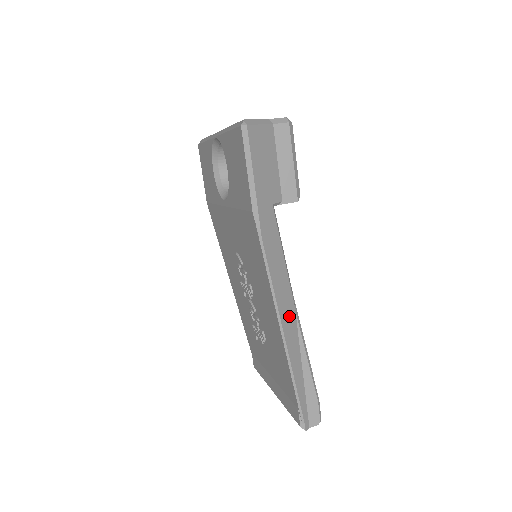
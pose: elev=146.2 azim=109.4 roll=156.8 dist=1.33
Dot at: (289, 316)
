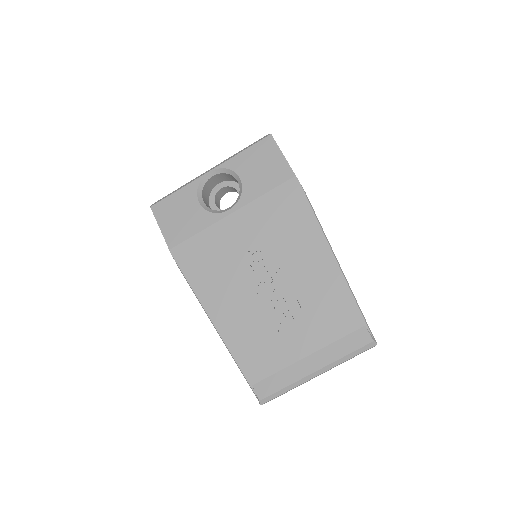
Dot at: occluded
